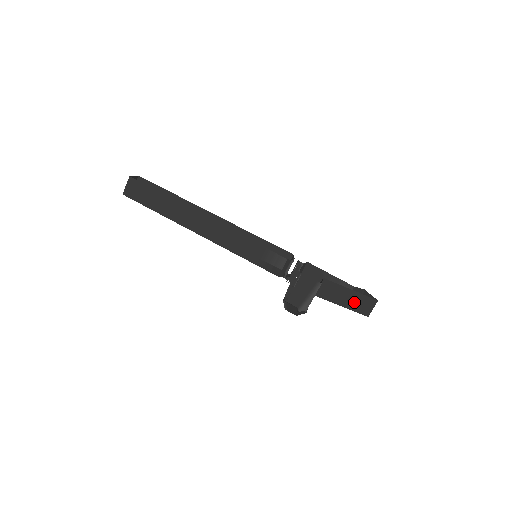
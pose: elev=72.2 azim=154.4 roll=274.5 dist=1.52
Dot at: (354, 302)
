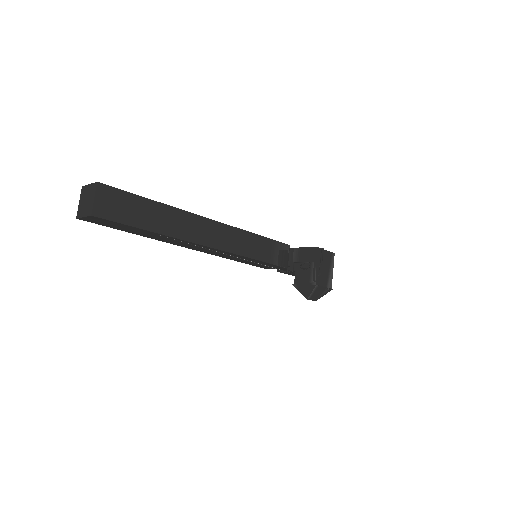
Dot at: occluded
